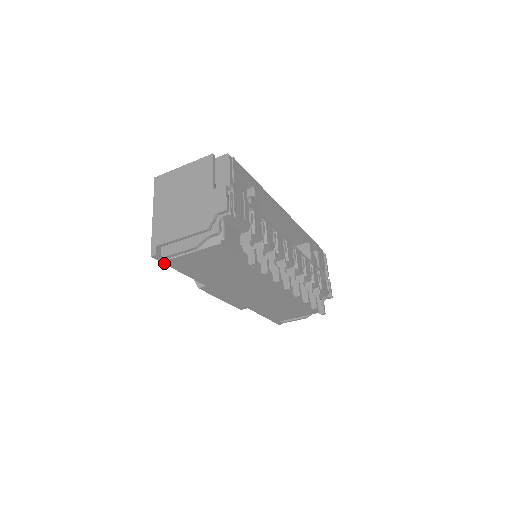
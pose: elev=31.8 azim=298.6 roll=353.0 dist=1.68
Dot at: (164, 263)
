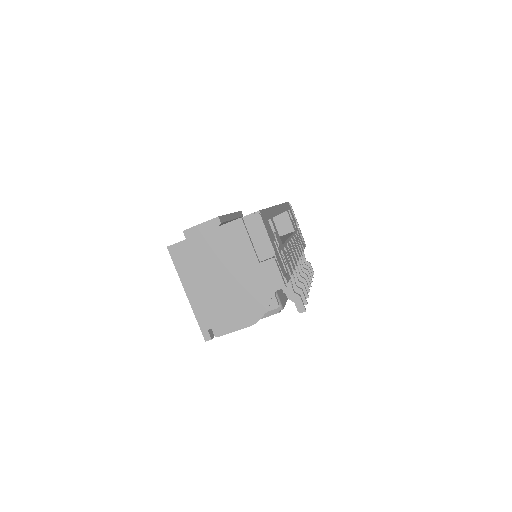
Dot at: occluded
